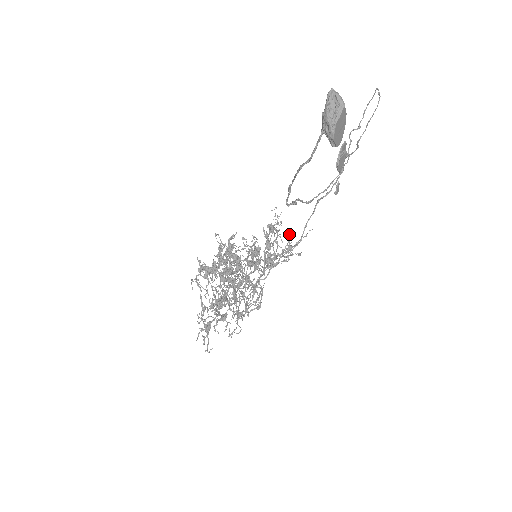
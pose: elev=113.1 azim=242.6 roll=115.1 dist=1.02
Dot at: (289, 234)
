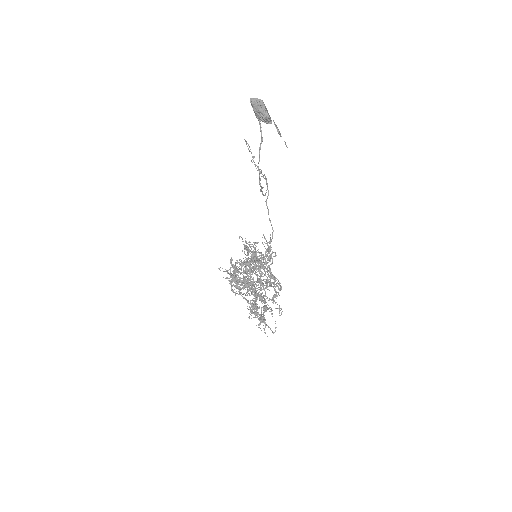
Dot at: (263, 235)
